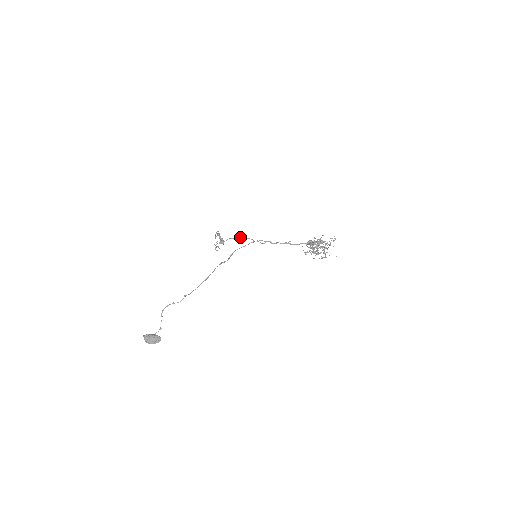
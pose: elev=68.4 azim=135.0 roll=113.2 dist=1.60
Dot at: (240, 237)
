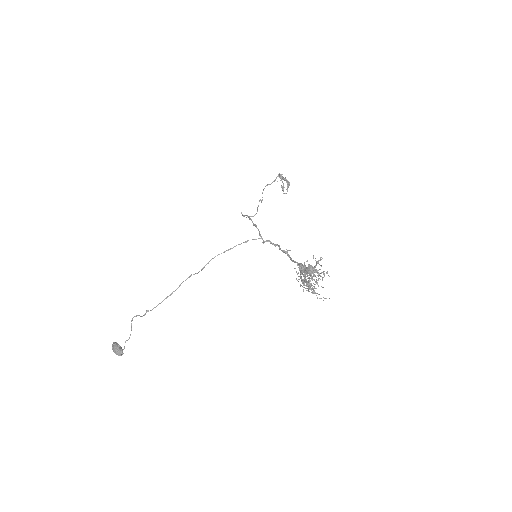
Dot at: (251, 220)
